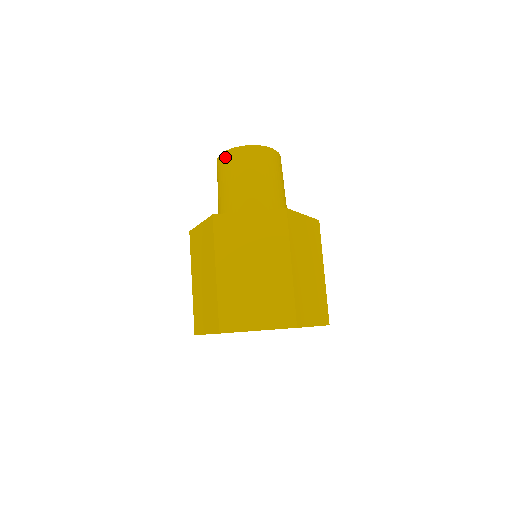
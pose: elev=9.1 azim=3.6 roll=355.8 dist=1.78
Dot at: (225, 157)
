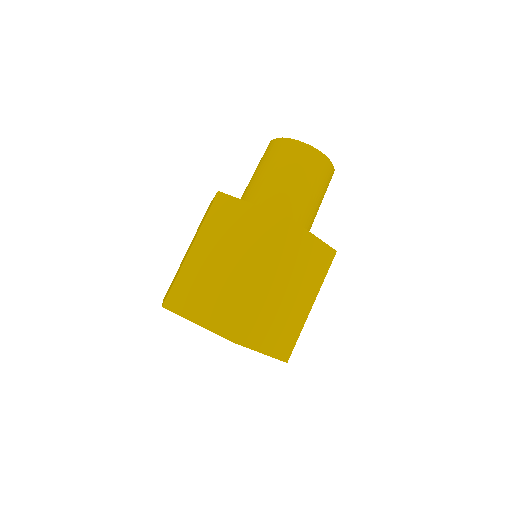
Dot at: (272, 144)
